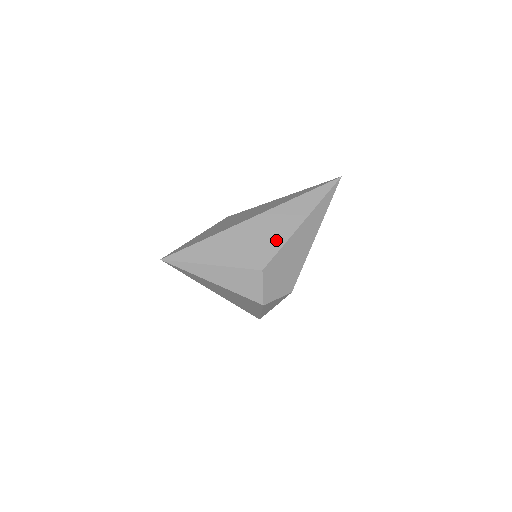
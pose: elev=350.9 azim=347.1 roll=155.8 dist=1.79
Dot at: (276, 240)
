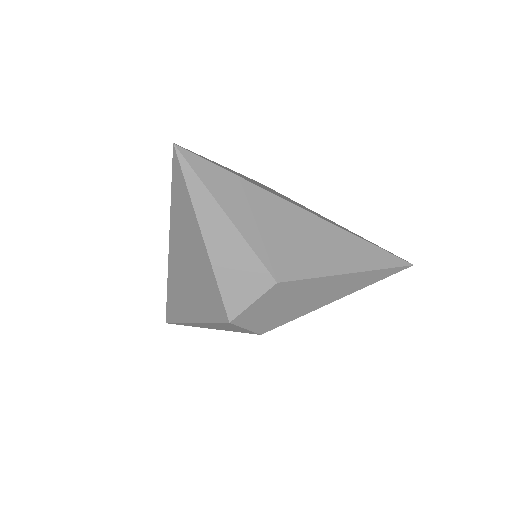
Dot at: (316, 263)
